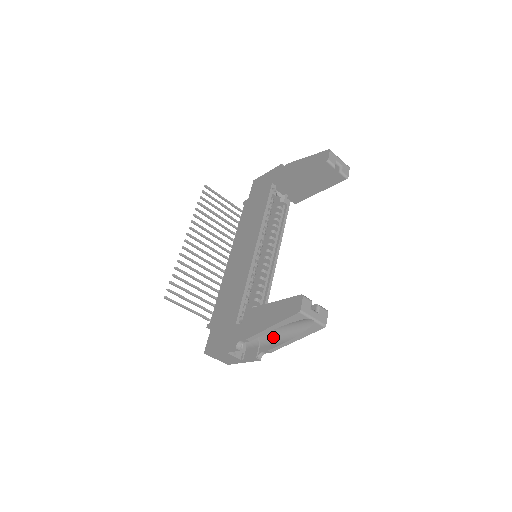
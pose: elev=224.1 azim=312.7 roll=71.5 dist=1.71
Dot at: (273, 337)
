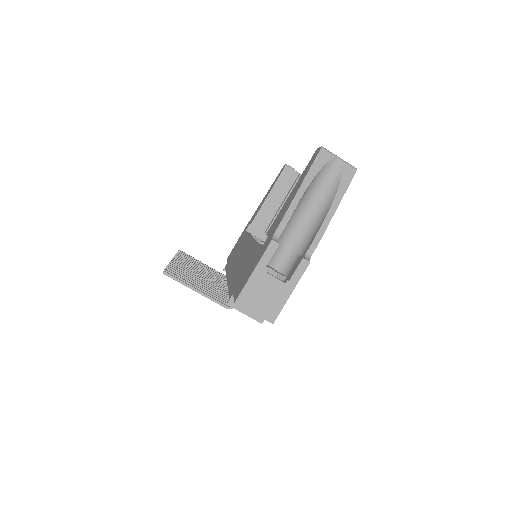
Dot at: (311, 231)
